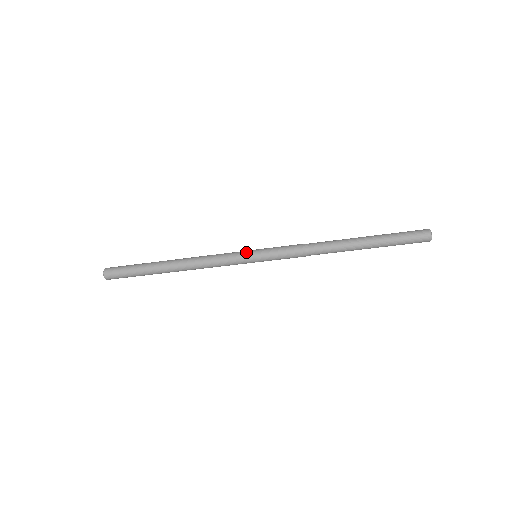
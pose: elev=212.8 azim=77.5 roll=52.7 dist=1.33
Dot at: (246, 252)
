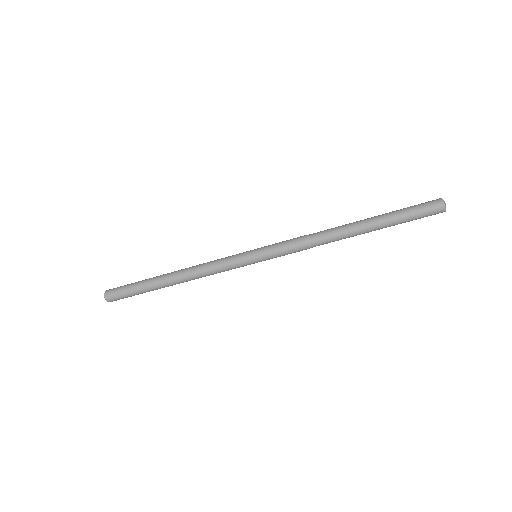
Dot at: (244, 254)
